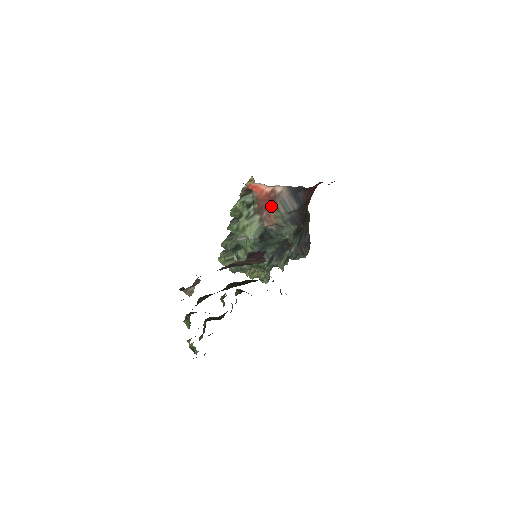
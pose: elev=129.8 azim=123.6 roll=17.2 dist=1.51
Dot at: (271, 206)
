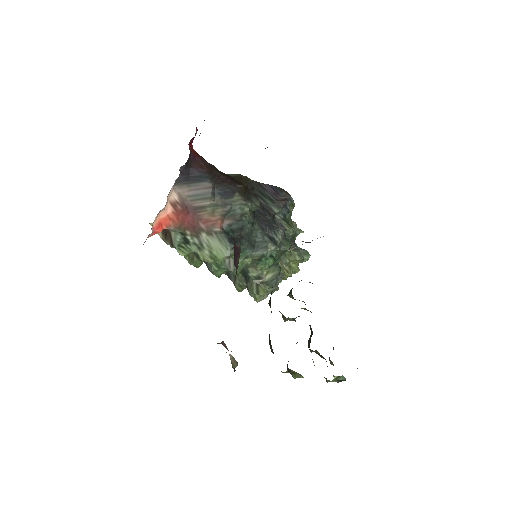
Dot at: (194, 214)
